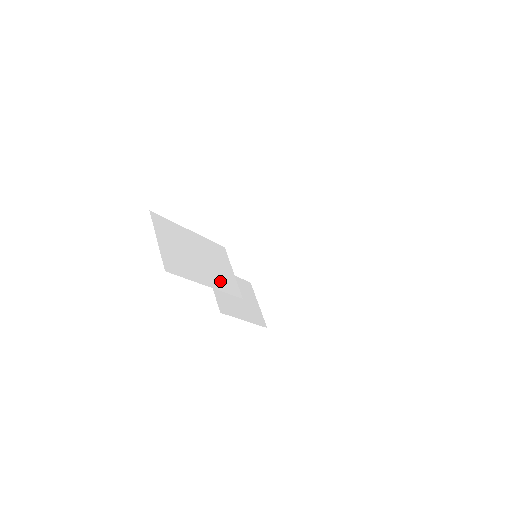
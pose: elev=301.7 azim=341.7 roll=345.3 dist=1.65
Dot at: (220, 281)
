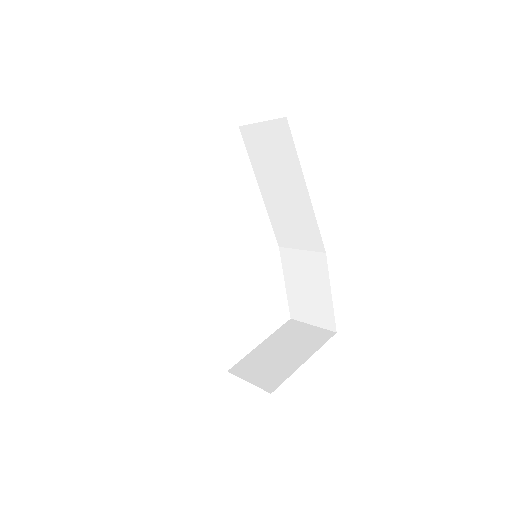
Dot at: occluded
